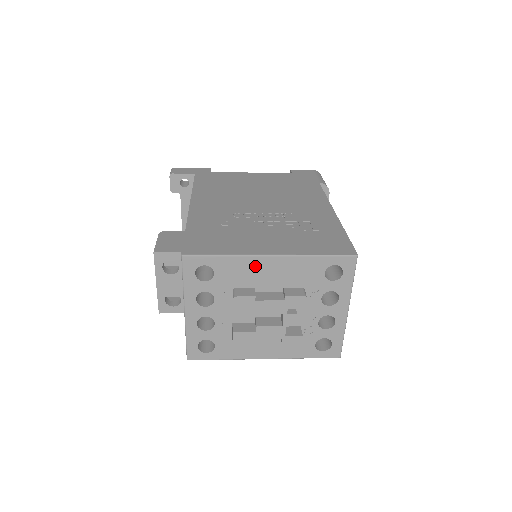
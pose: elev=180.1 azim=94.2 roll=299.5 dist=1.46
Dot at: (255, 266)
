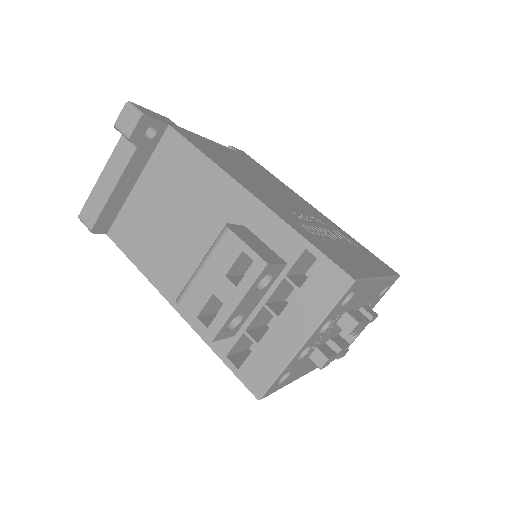
Dot at: (370, 288)
